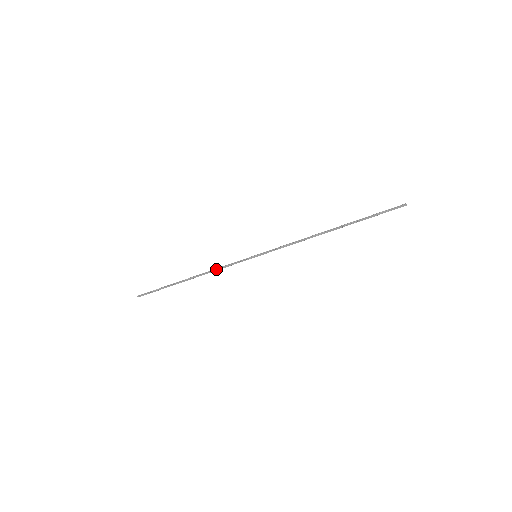
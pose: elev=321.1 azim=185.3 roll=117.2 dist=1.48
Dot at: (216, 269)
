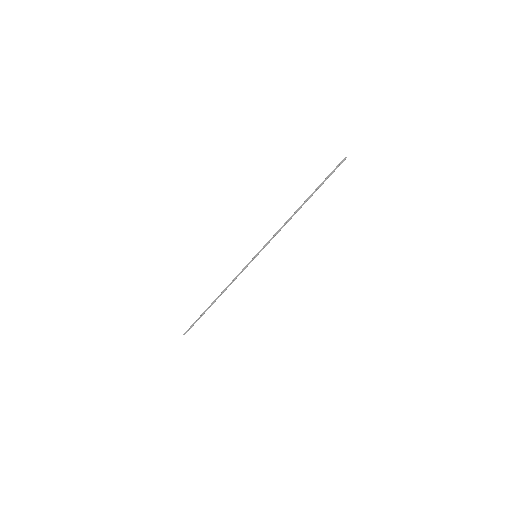
Dot at: occluded
